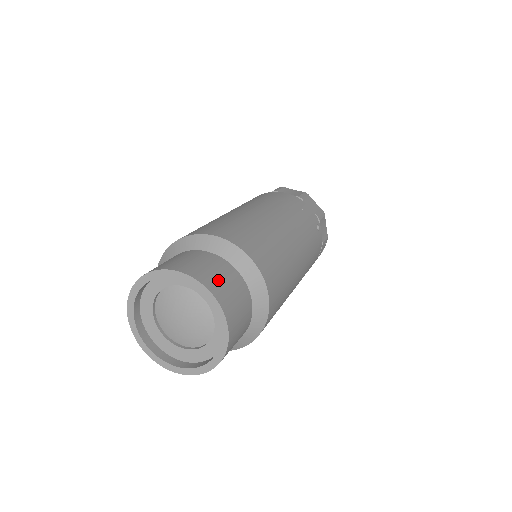
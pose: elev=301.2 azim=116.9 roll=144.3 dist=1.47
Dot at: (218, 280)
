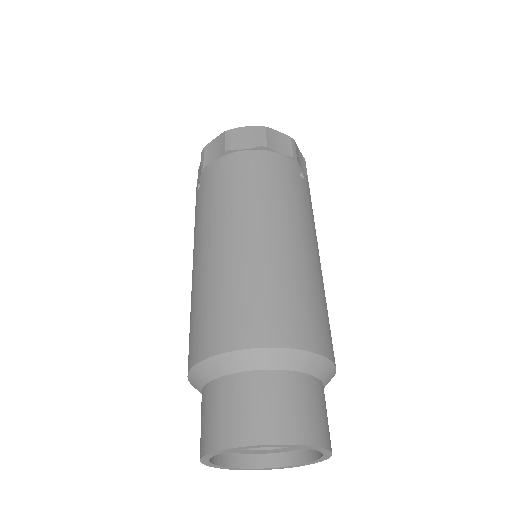
Dot at: (295, 416)
